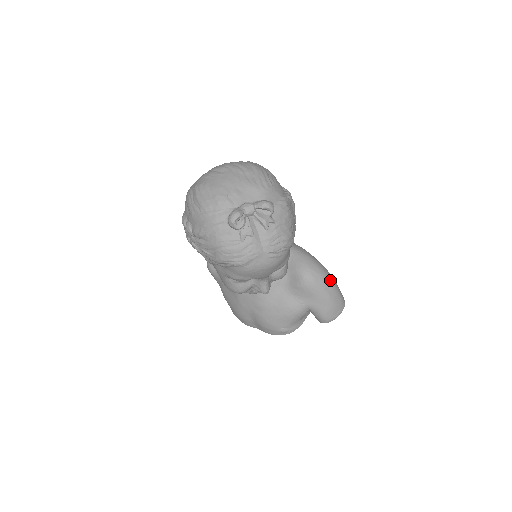
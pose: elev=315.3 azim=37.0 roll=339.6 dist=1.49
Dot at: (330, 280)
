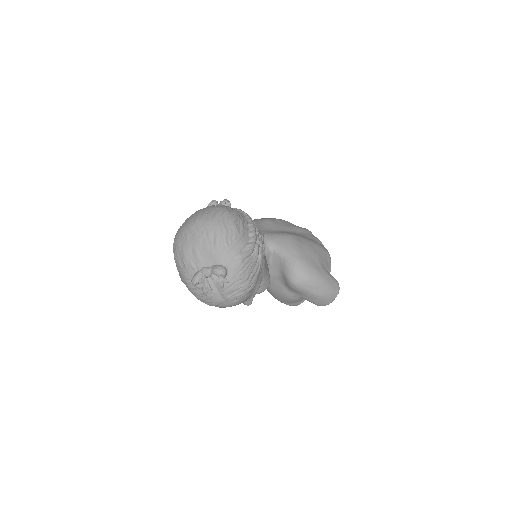
Dot at: (317, 282)
